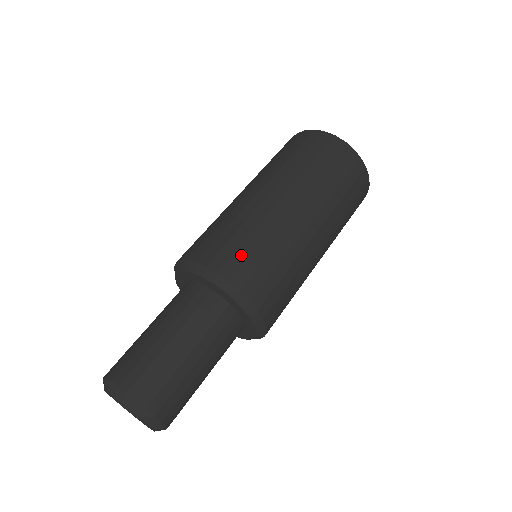
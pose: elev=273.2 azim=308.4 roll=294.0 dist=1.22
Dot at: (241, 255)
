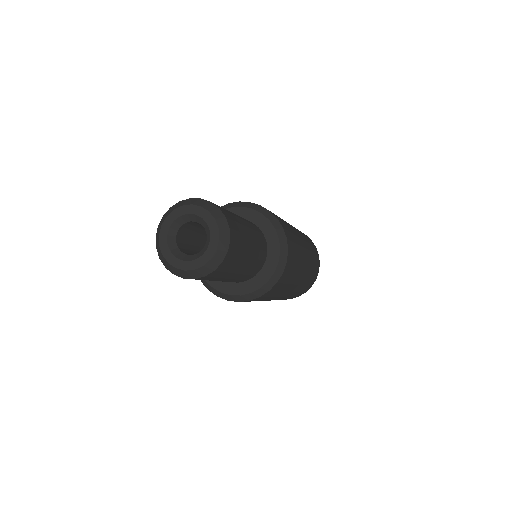
Dot at: (293, 247)
